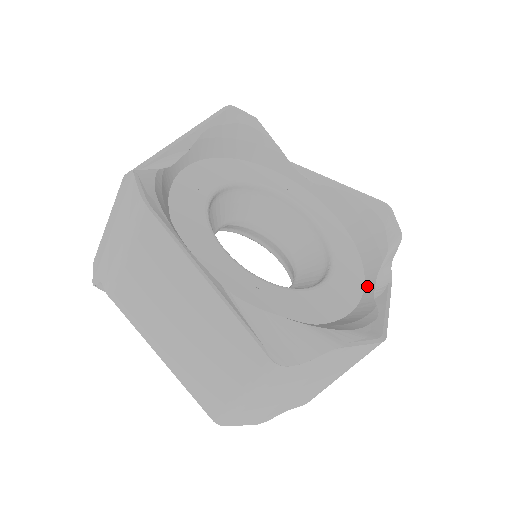
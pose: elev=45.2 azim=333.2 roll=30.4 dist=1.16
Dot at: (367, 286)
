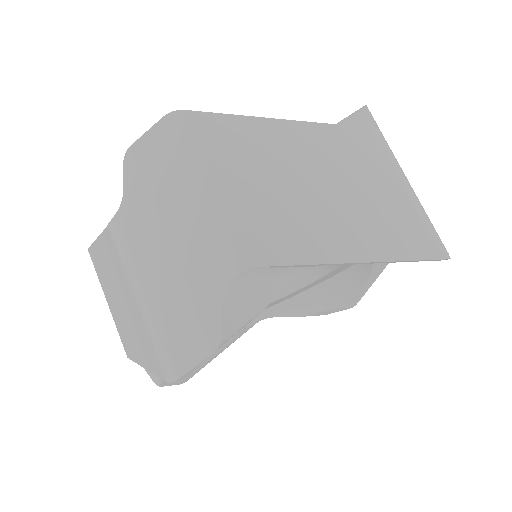
Dot at: occluded
